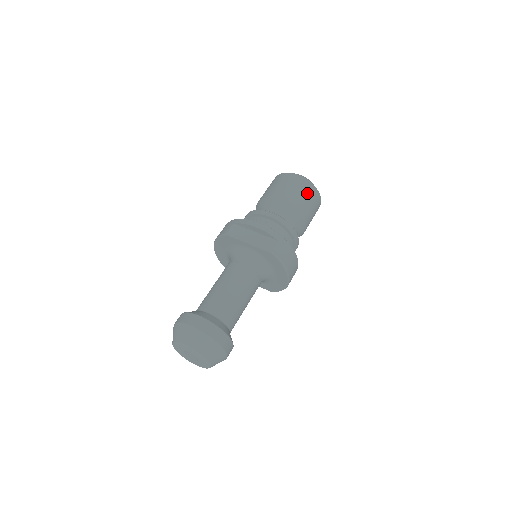
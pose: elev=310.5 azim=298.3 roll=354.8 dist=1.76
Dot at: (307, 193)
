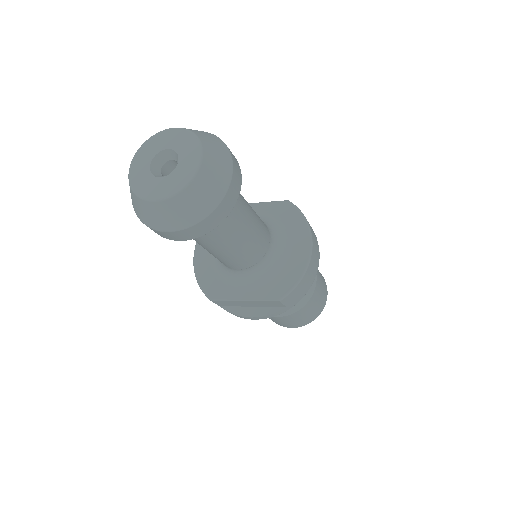
Dot at: occluded
